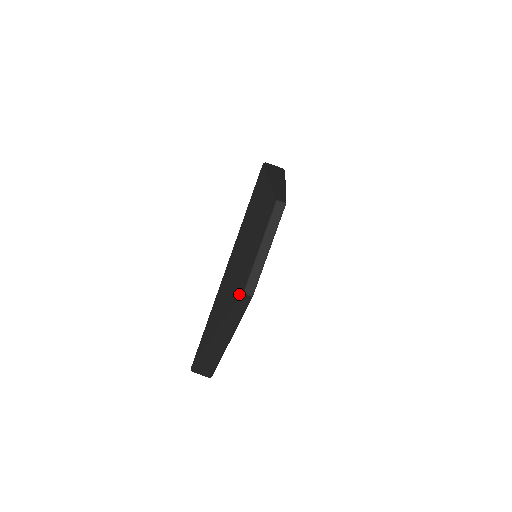
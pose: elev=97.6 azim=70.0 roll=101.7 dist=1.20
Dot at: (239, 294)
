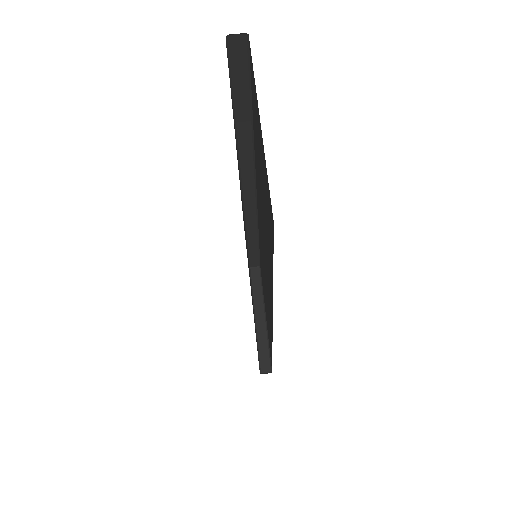
Dot at: occluded
